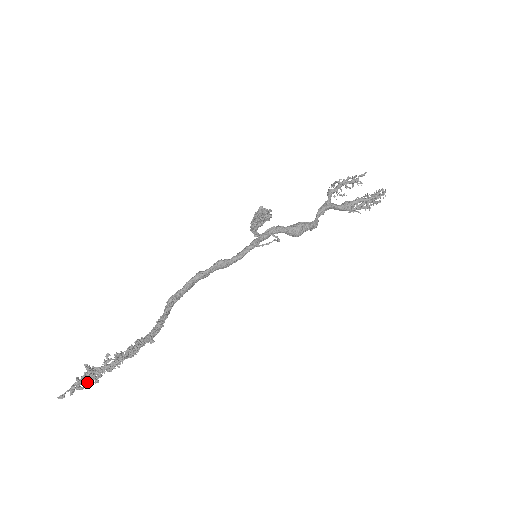
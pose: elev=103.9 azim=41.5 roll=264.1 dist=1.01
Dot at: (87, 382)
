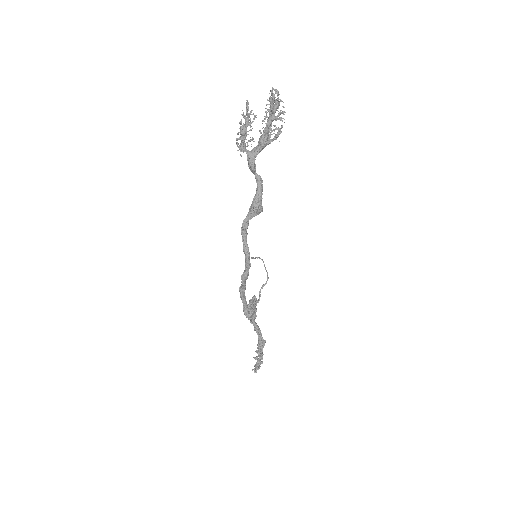
Dot at: occluded
